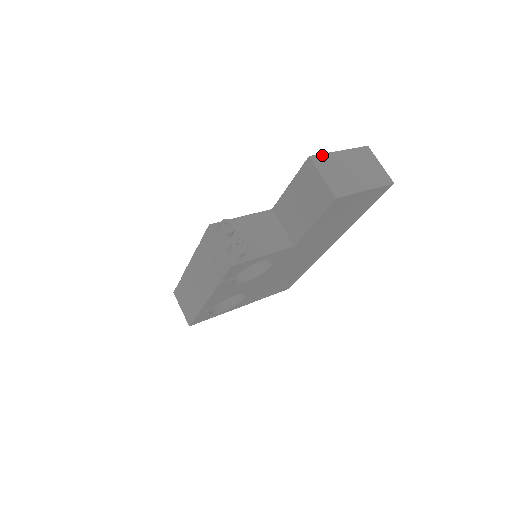
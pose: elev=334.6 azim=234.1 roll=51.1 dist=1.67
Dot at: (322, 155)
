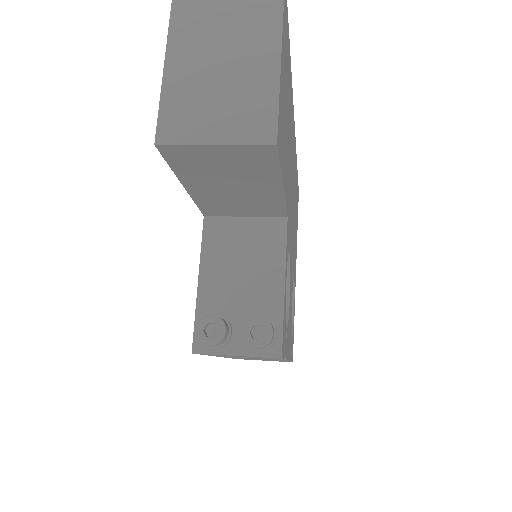
Dot at: (162, 110)
